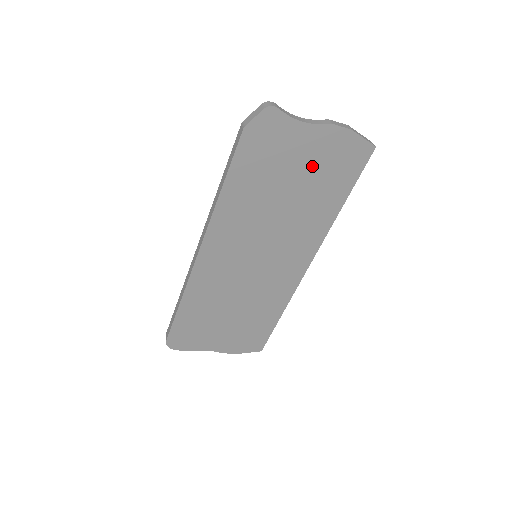
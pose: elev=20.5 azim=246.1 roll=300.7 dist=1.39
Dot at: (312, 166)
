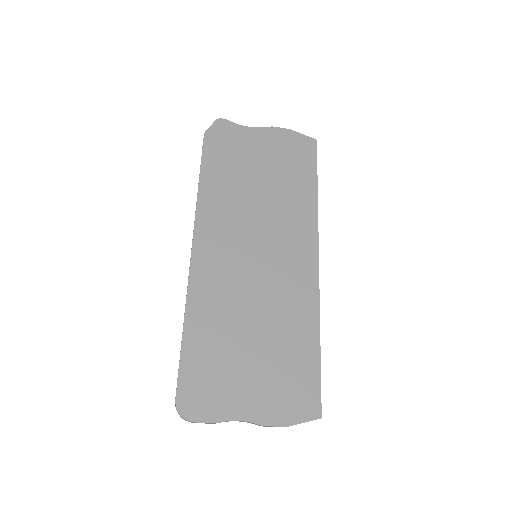
Dot at: (271, 158)
